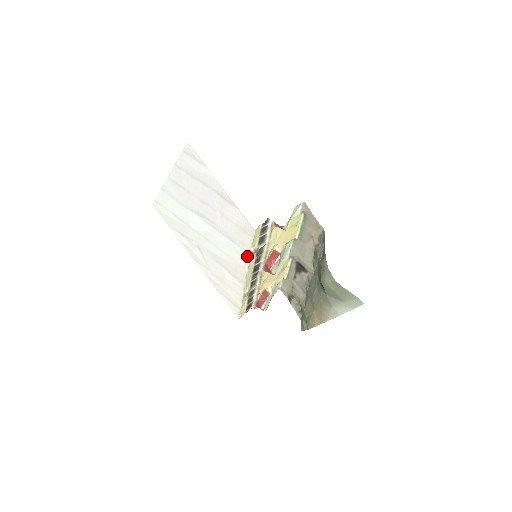
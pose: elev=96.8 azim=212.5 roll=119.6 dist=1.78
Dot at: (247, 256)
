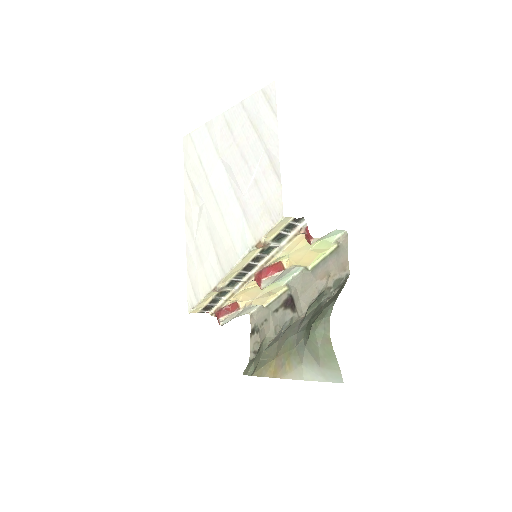
Dot at: (251, 244)
